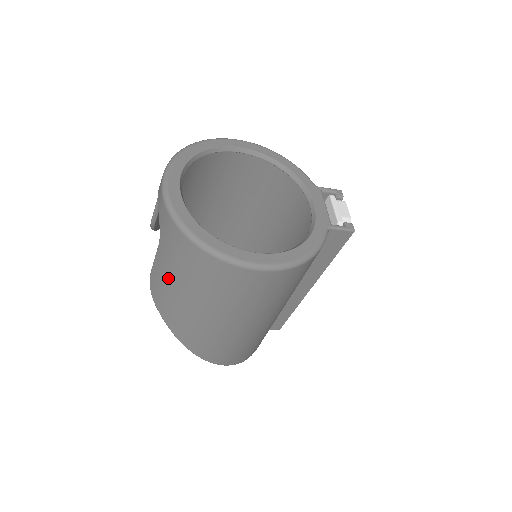
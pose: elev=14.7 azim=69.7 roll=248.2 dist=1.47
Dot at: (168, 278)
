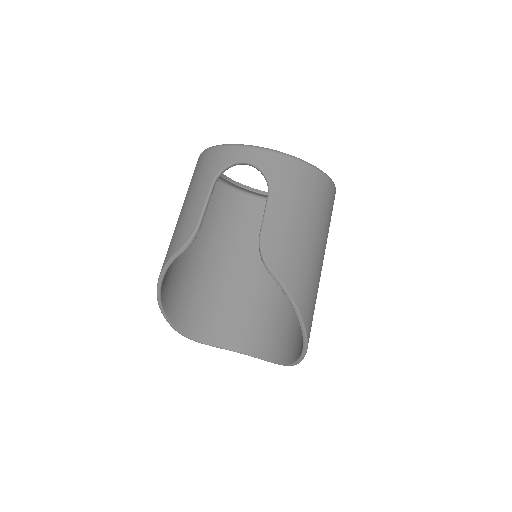
Dot at: (289, 222)
